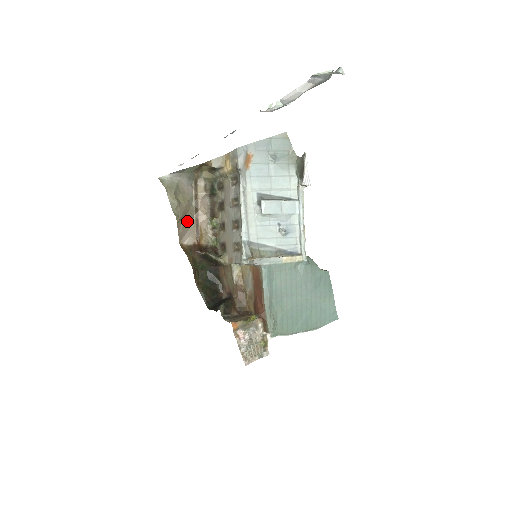
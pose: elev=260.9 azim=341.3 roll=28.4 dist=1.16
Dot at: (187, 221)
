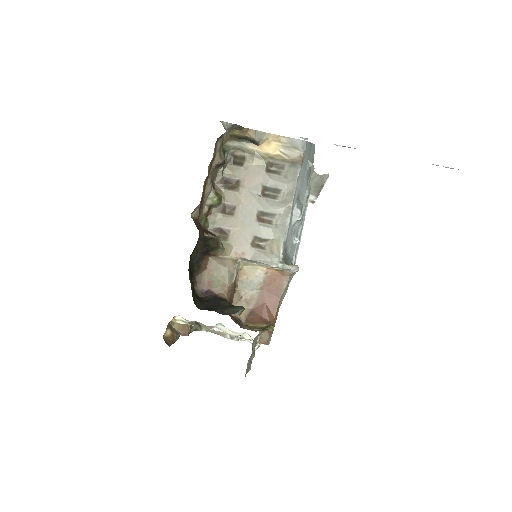
Dot at: occluded
